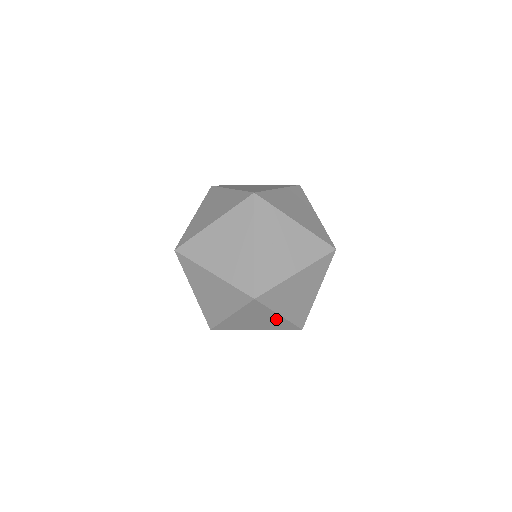
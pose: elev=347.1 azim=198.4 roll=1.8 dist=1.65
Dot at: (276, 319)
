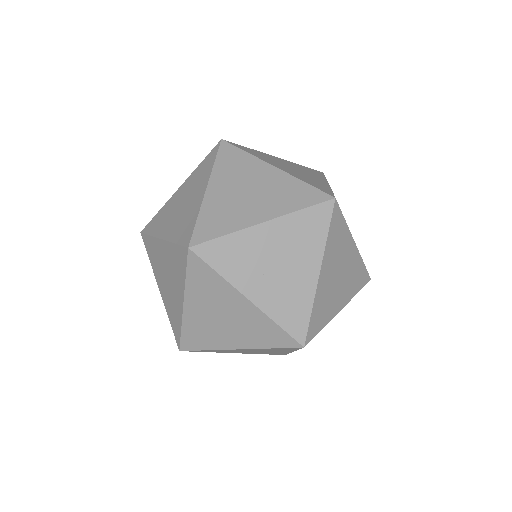
Dot at: occluded
